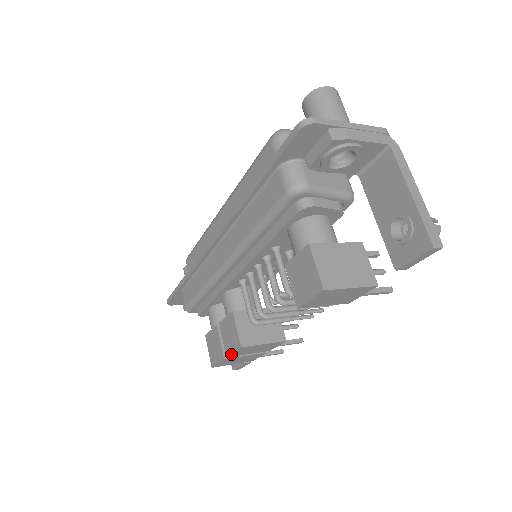
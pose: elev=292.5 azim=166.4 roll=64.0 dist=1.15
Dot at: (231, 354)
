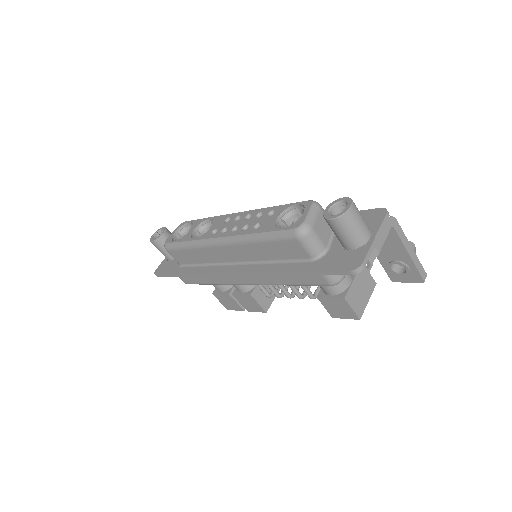
Dot at: (253, 311)
